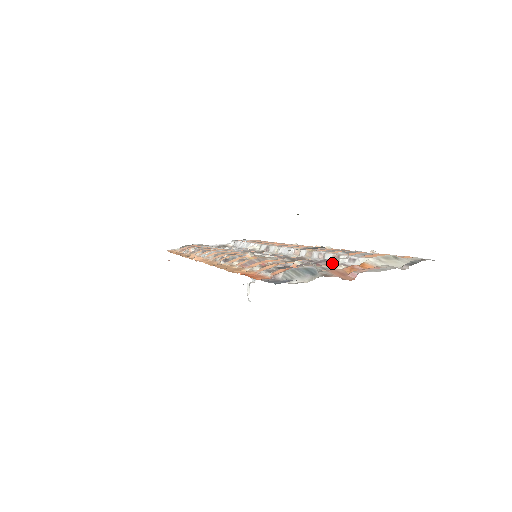
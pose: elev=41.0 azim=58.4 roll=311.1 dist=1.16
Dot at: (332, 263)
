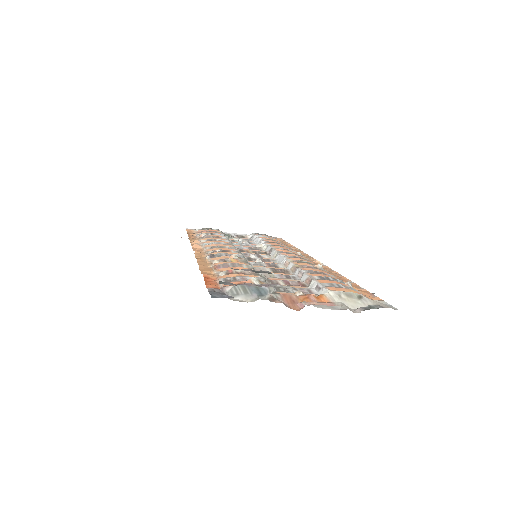
Dot at: (303, 285)
